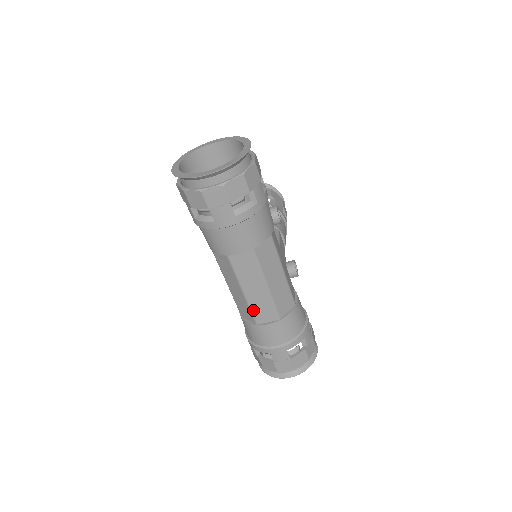
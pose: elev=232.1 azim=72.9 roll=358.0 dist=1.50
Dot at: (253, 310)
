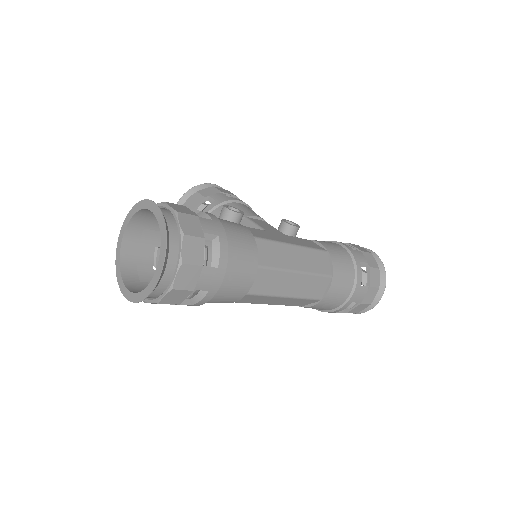
Dot at: (307, 297)
